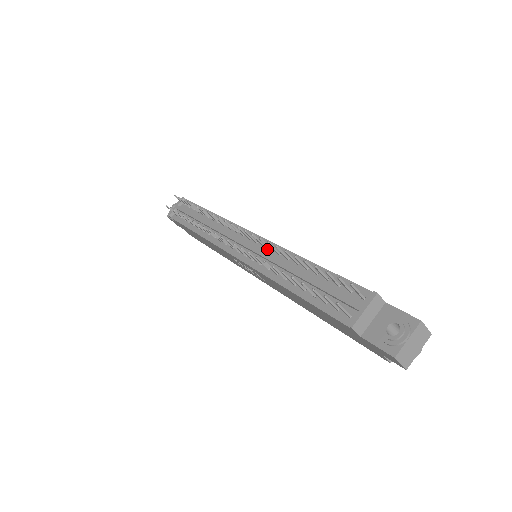
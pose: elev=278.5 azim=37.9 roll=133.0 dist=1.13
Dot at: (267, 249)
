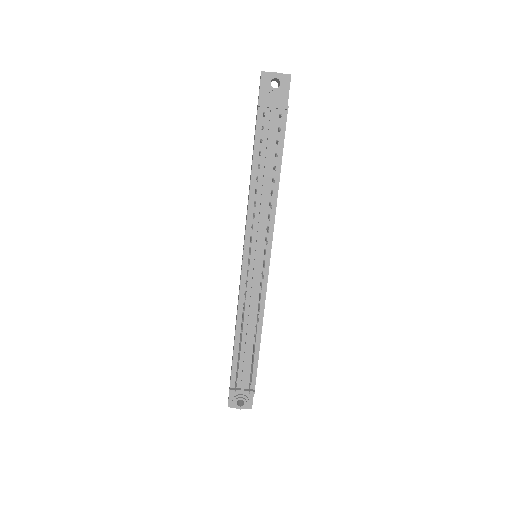
Dot at: (259, 290)
